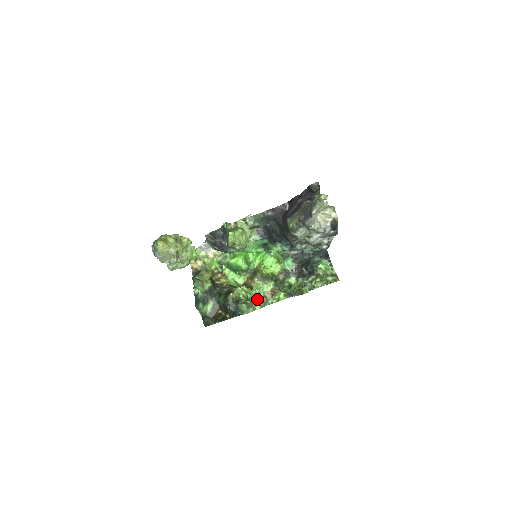
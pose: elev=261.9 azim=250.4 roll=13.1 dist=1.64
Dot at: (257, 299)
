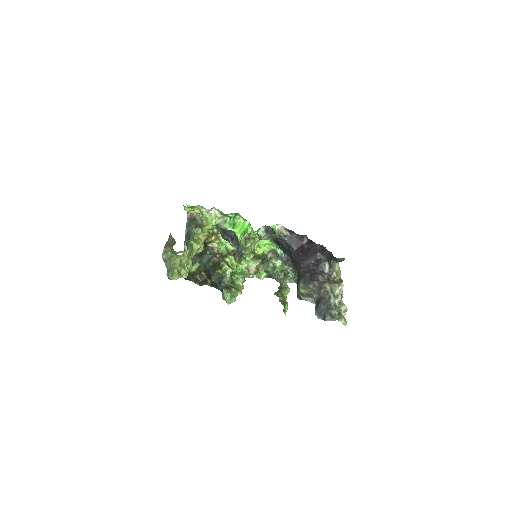
Dot at: (240, 270)
